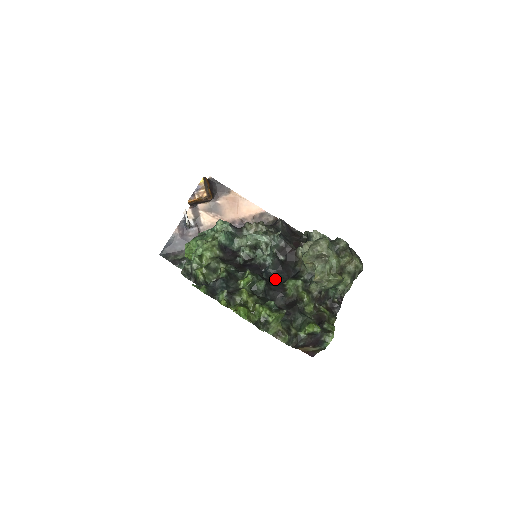
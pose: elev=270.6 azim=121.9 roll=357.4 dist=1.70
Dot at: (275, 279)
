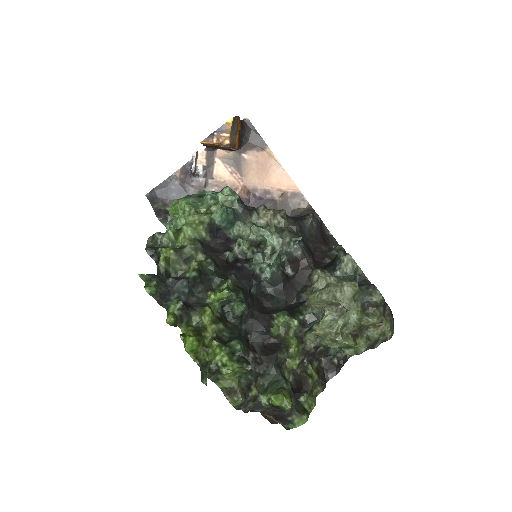
Dot at: (266, 300)
